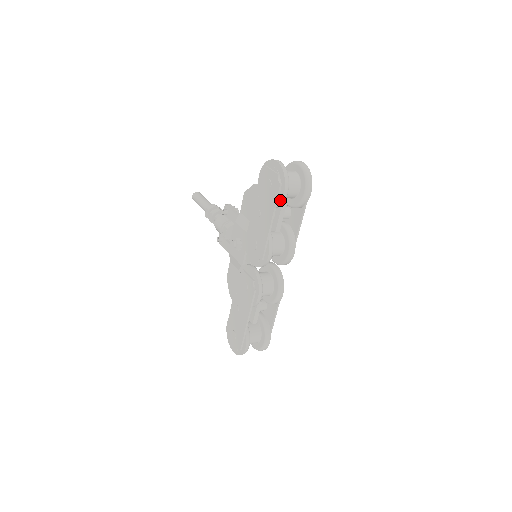
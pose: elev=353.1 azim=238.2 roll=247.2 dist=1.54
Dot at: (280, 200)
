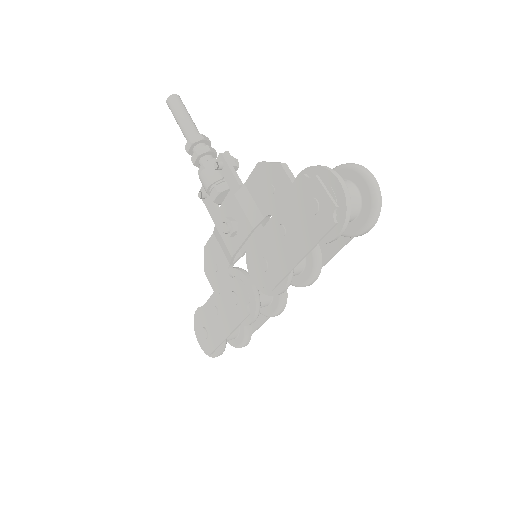
Dot at: (326, 241)
